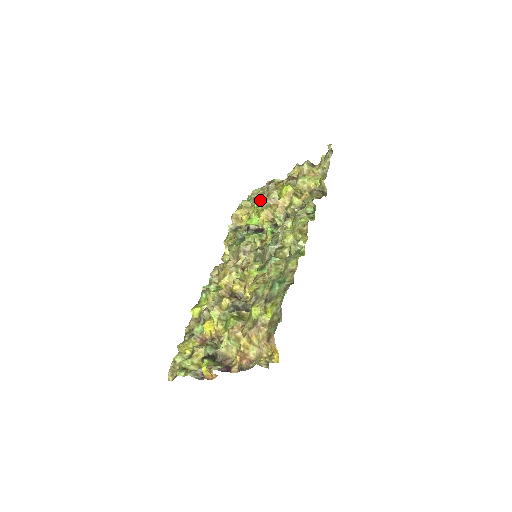
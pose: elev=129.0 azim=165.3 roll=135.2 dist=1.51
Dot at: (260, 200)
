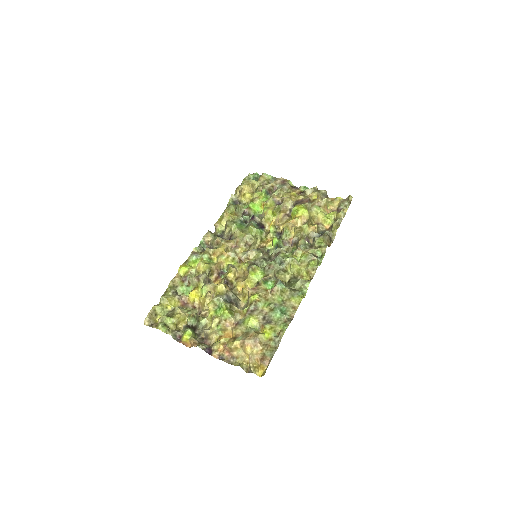
Dot at: (269, 191)
